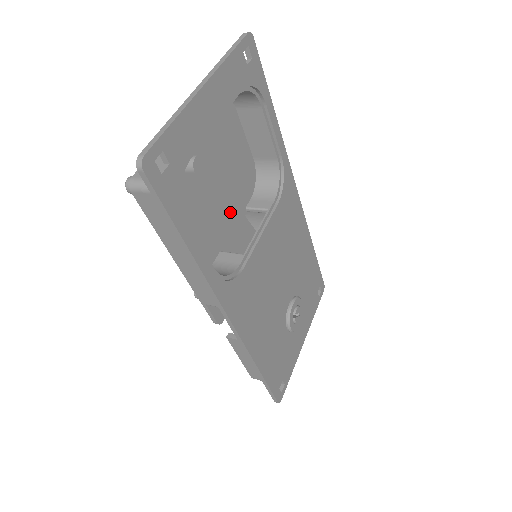
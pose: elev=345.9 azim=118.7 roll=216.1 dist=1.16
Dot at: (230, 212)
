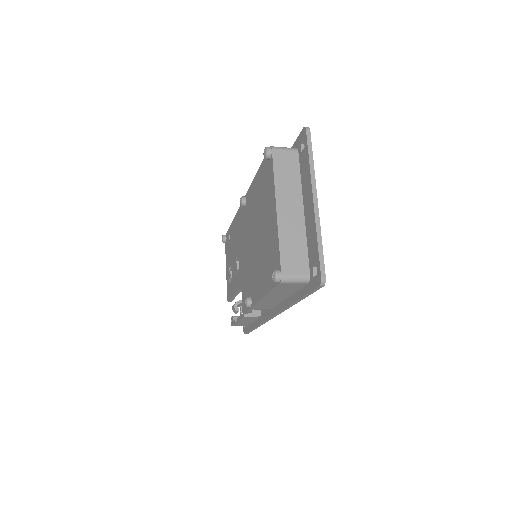
Dot at: occluded
